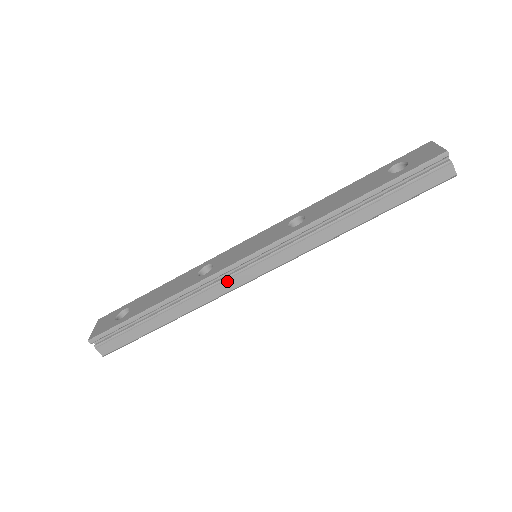
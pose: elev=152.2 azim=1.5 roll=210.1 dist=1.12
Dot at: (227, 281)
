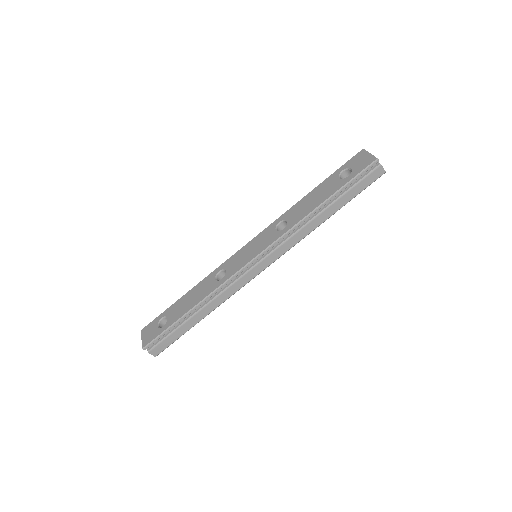
Dot at: (241, 280)
